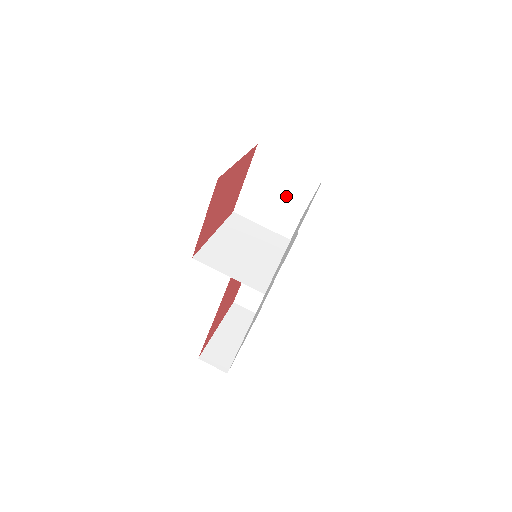
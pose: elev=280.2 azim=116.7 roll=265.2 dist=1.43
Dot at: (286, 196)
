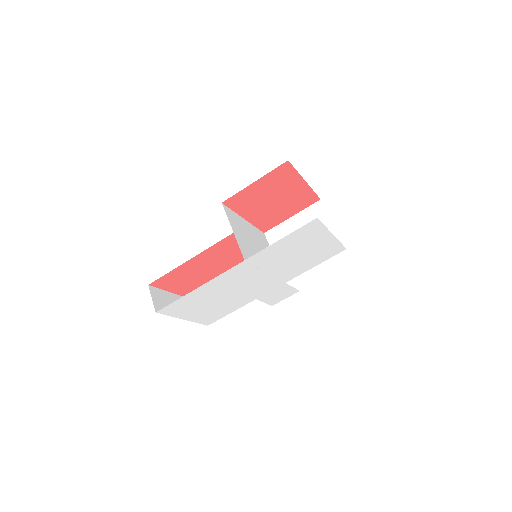
Dot at: occluded
